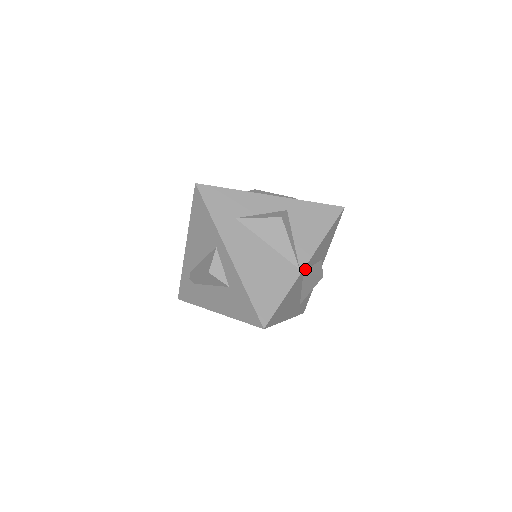
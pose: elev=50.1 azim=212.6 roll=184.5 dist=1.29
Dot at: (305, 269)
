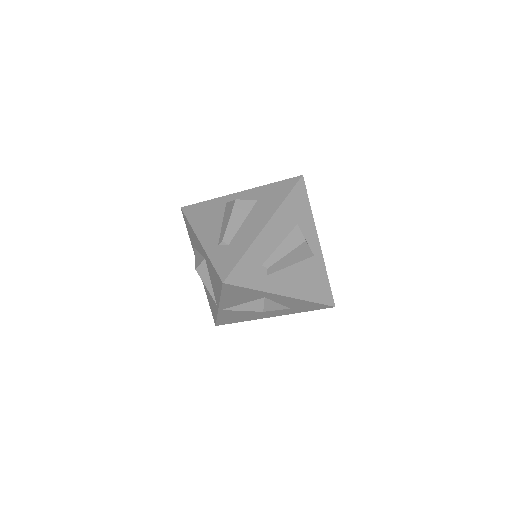
Dot at: occluded
